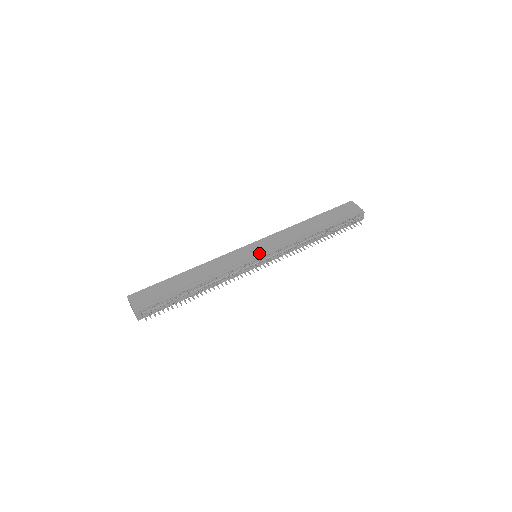
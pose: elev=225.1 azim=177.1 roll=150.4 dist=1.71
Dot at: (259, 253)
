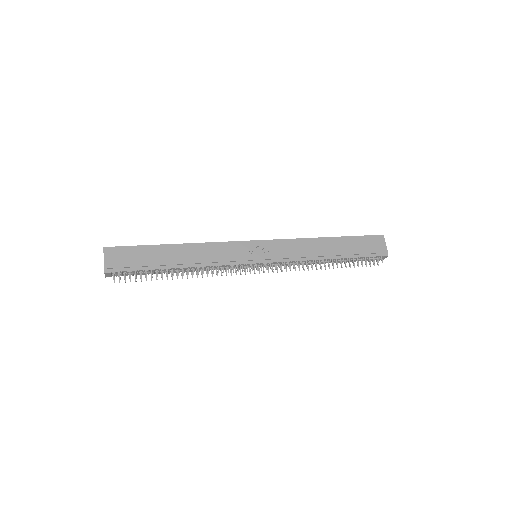
Dot at: (260, 258)
